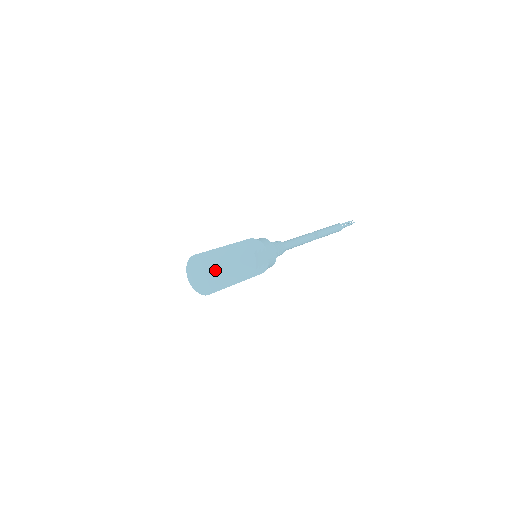
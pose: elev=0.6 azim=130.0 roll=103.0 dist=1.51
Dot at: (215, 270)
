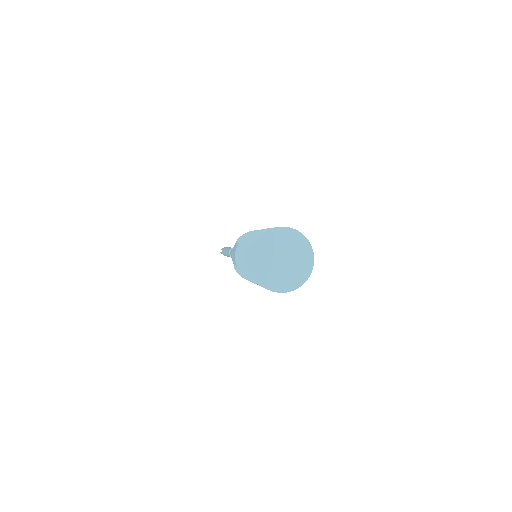
Dot at: (311, 255)
